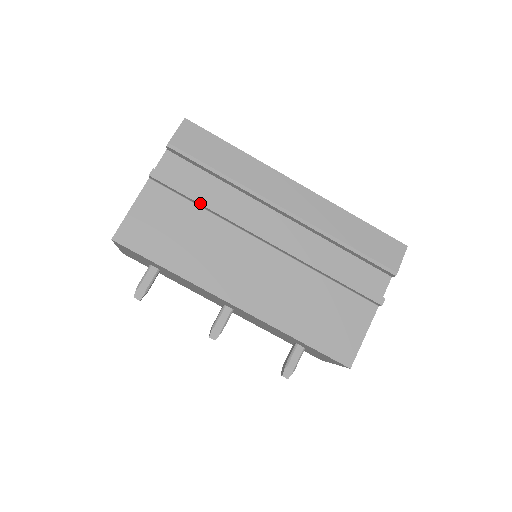
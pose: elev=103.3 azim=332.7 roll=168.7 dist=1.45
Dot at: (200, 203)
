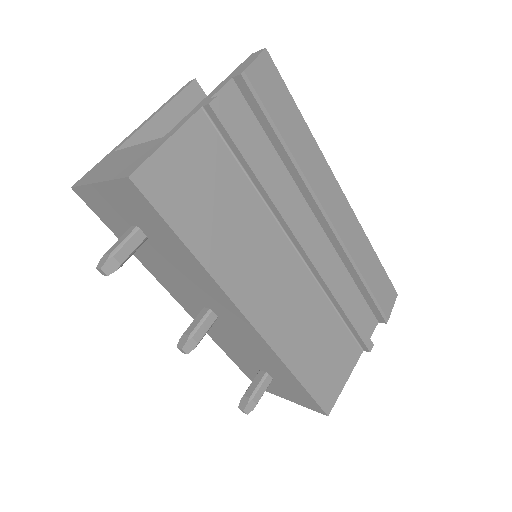
Dot at: (255, 173)
